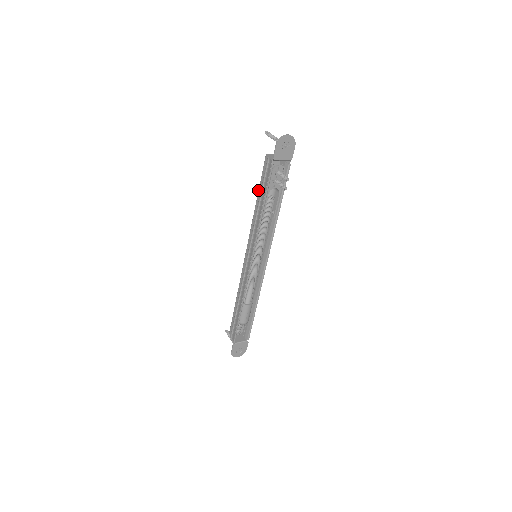
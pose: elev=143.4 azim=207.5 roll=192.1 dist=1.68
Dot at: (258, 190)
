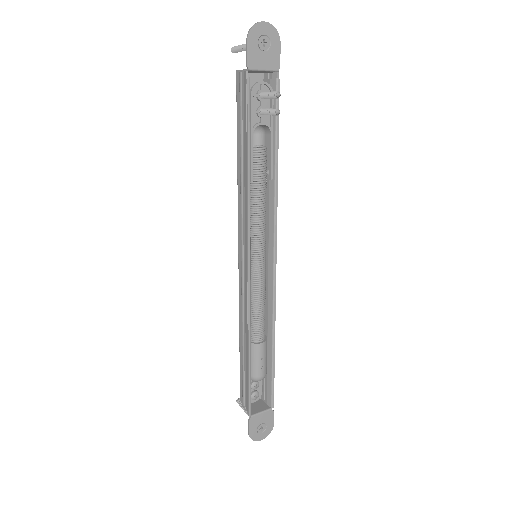
Dot at: occluded
